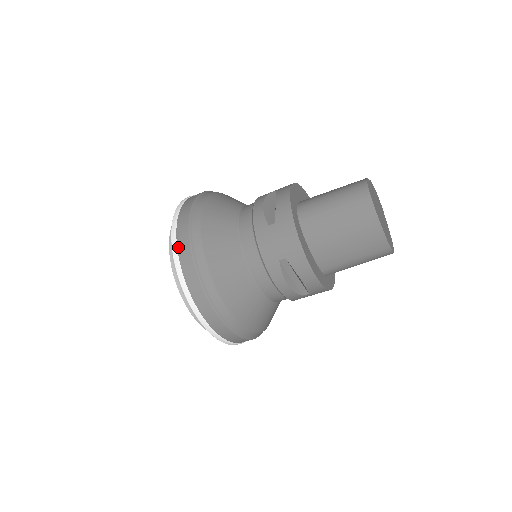
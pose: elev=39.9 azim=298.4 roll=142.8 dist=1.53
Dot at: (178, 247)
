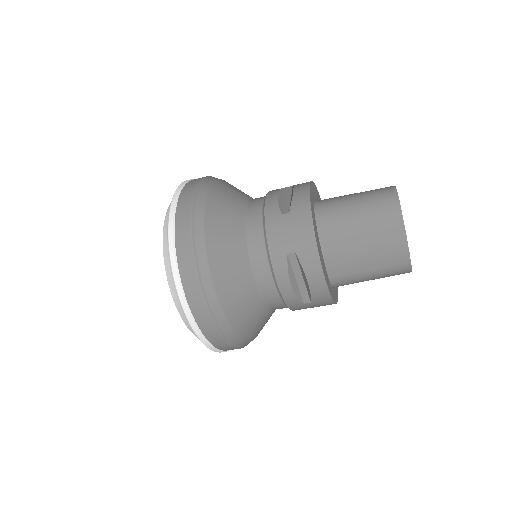
Dot at: (176, 220)
